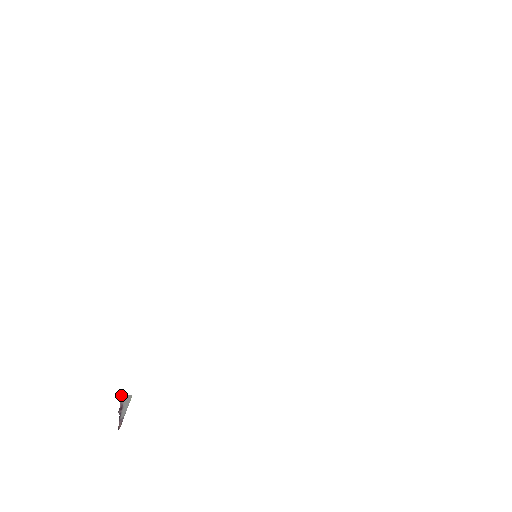
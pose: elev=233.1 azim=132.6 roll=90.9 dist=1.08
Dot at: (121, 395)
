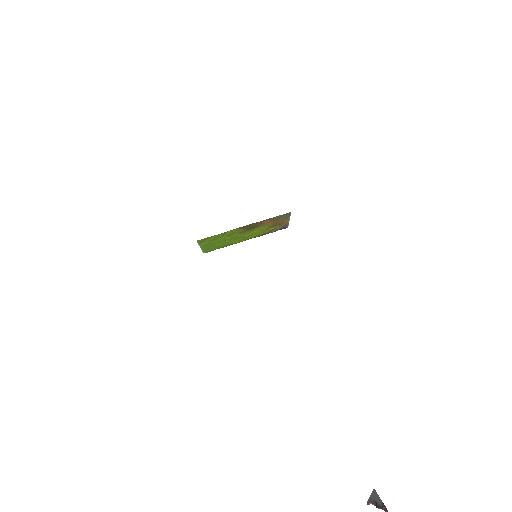
Dot at: (368, 500)
